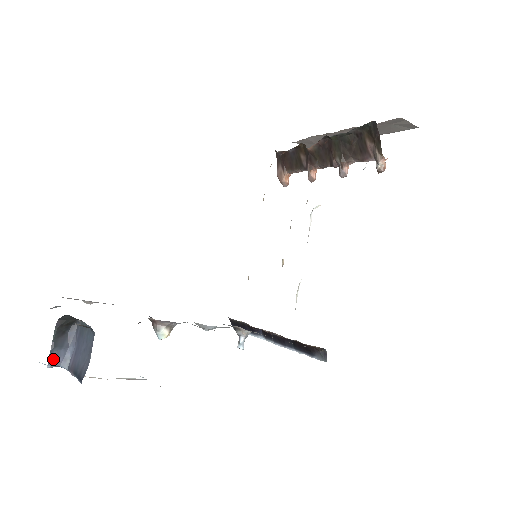
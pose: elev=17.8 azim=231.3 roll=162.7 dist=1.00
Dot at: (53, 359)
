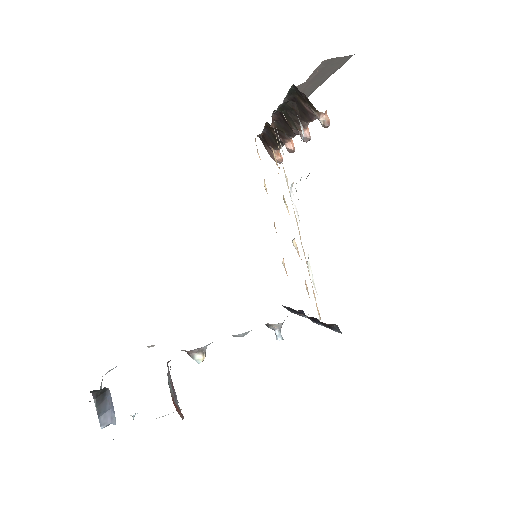
Dot at: (103, 421)
